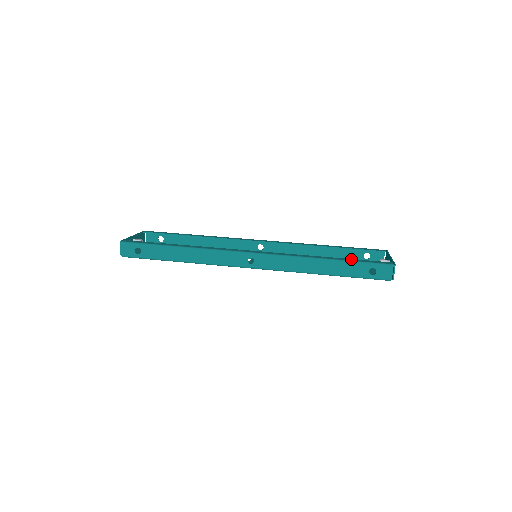
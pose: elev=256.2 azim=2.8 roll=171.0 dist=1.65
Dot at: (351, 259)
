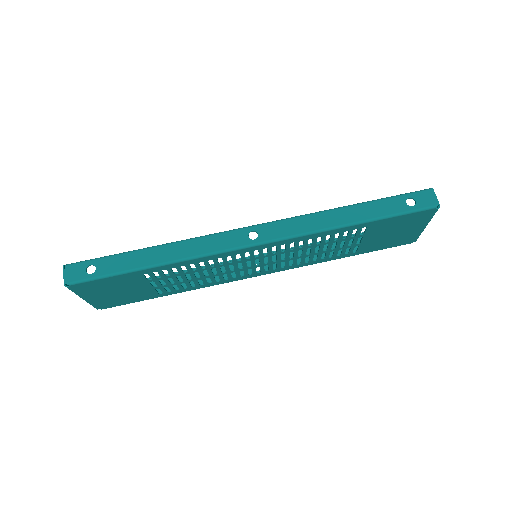
Dot at: occluded
